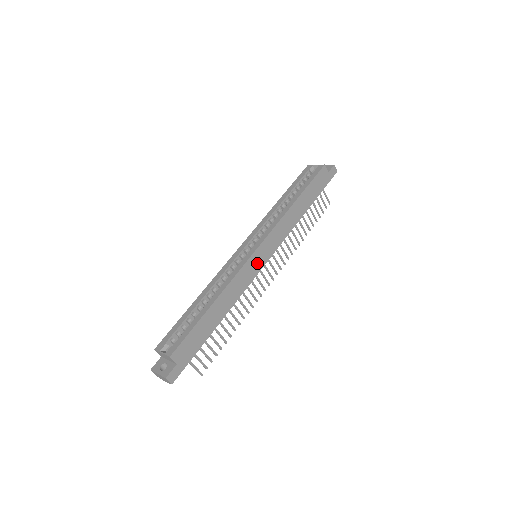
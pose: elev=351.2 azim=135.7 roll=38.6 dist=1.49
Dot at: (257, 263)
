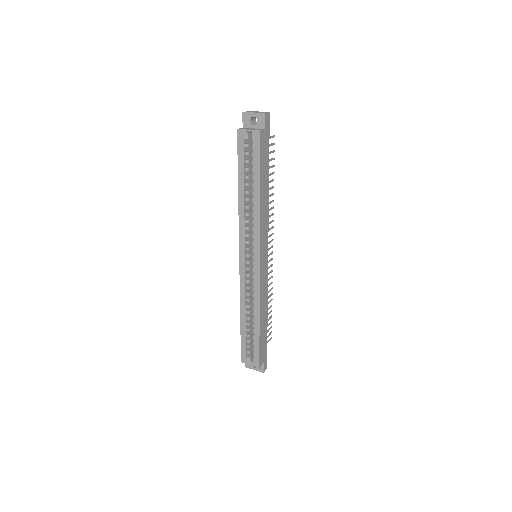
Dot at: (264, 267)
